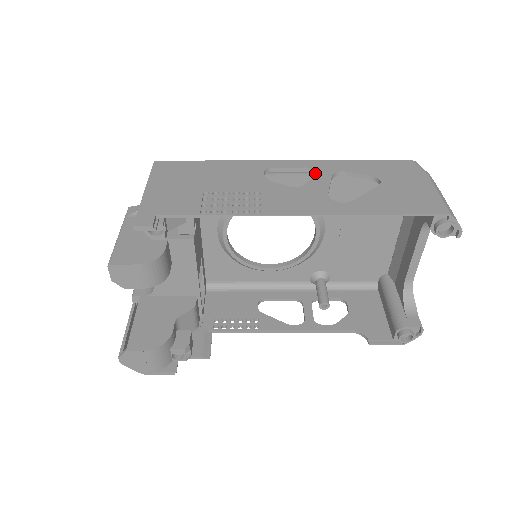
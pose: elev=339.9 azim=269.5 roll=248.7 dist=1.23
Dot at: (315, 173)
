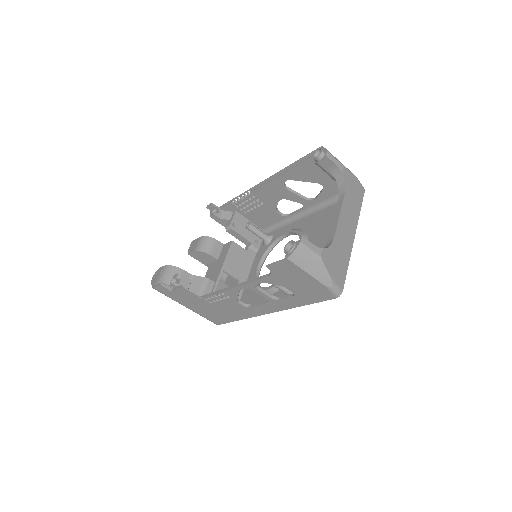
Dot at: (303, 205)
